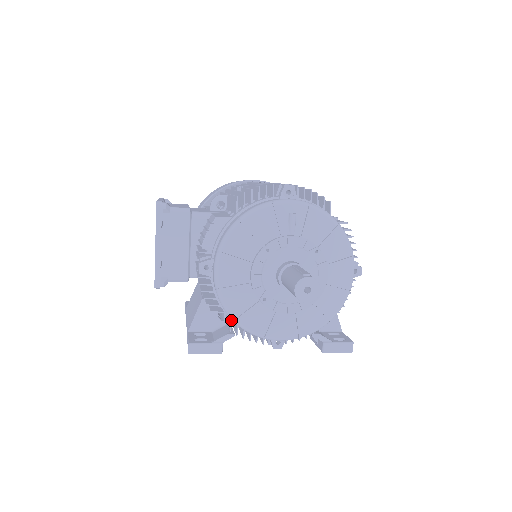
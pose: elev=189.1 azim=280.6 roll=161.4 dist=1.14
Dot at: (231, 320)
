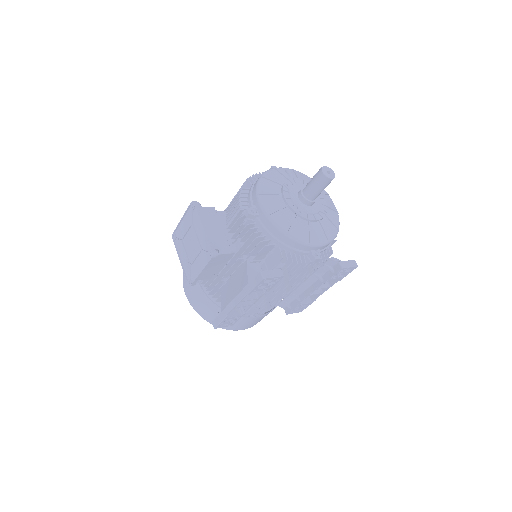
Dot at: (280, 249)
